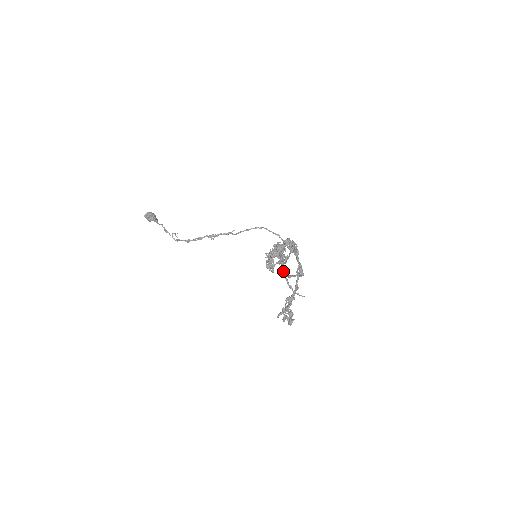
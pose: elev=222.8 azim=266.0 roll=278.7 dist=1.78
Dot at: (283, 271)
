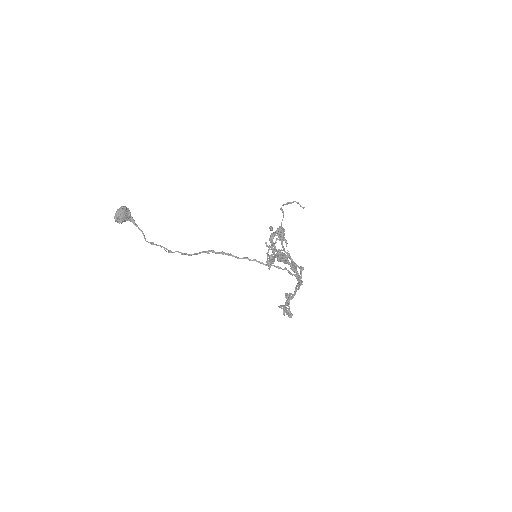
Dot at: occluded
